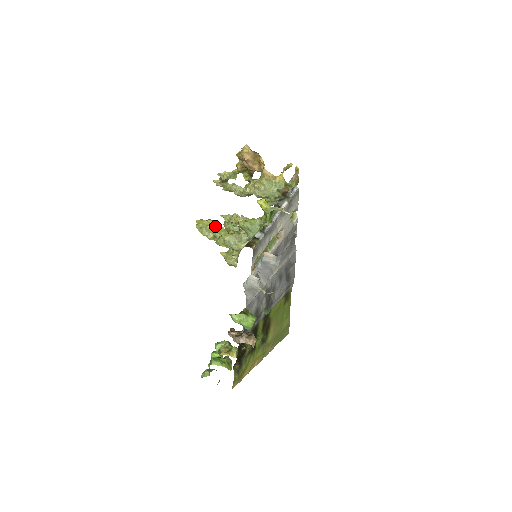
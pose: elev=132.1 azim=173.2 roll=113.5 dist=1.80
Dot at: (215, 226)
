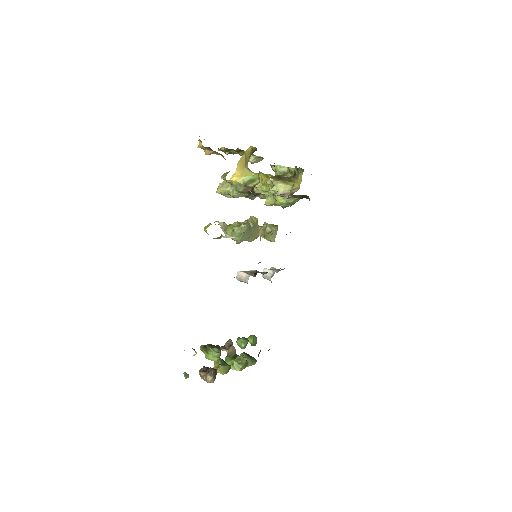
Dot at: (262, 184)
